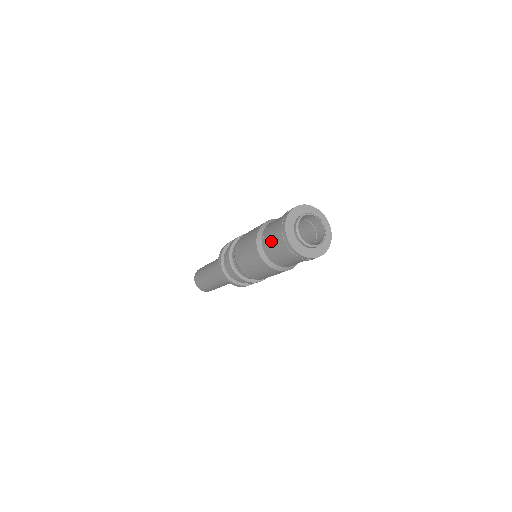
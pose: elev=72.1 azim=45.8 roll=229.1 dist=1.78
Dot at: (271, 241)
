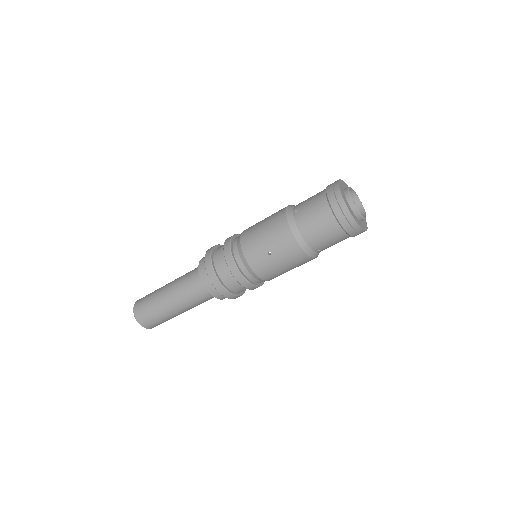
Dot at: (312, 209)
